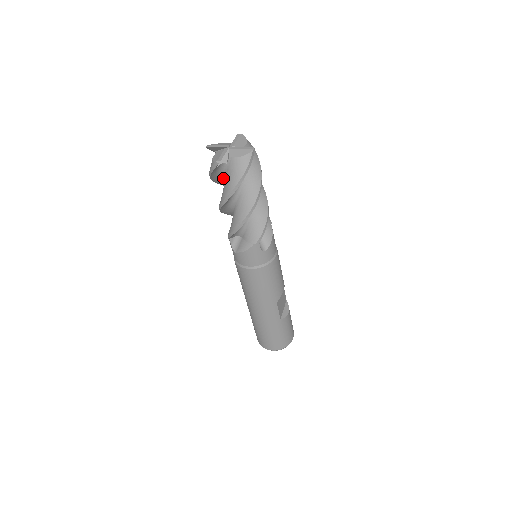
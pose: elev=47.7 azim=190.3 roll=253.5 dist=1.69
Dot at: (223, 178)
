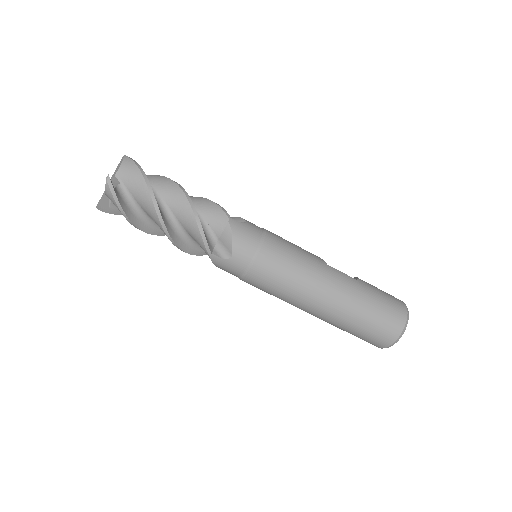
Dot at: (136, 206)
